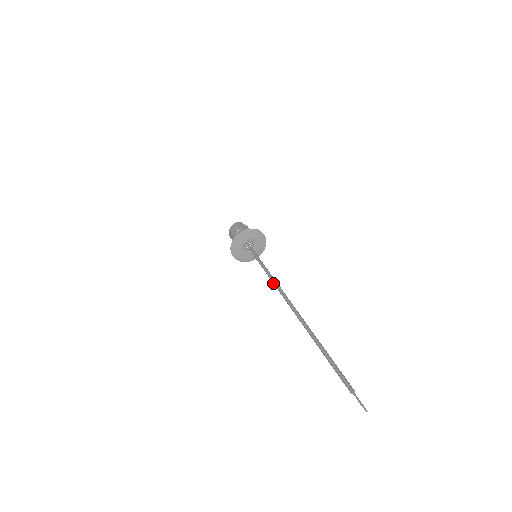
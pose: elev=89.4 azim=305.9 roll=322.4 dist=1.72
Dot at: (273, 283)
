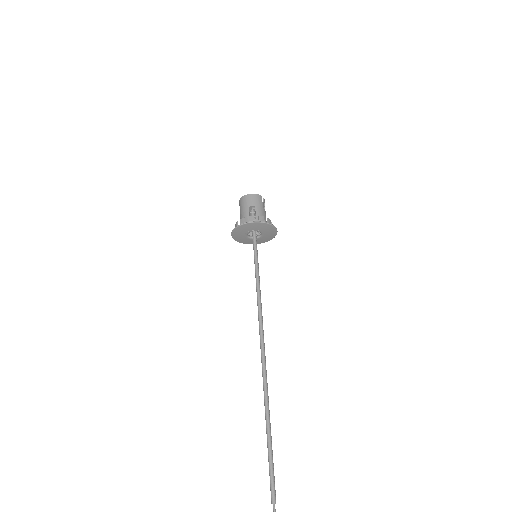
Dot at: (258, 316)
